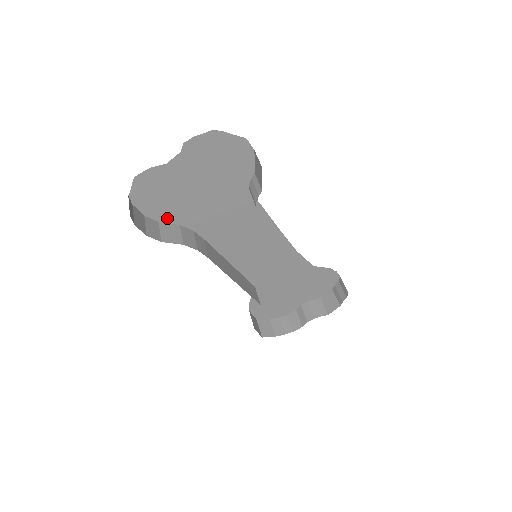
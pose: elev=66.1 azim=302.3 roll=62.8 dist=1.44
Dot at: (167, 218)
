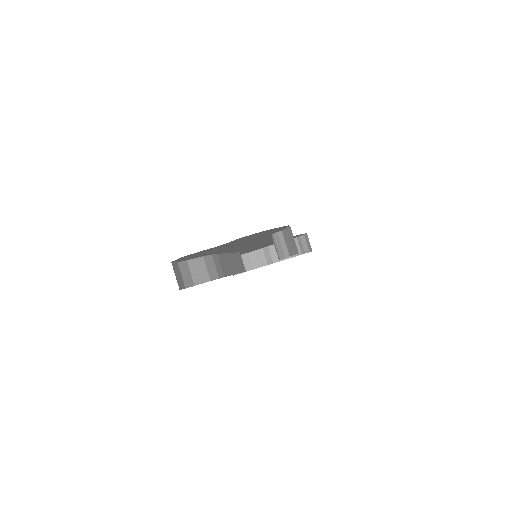
Dot at: (195, 257)
